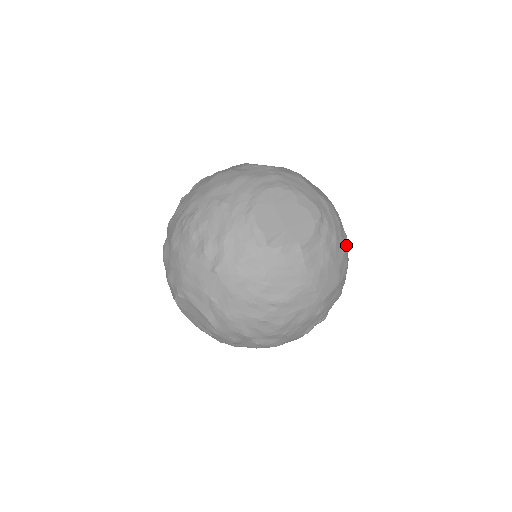
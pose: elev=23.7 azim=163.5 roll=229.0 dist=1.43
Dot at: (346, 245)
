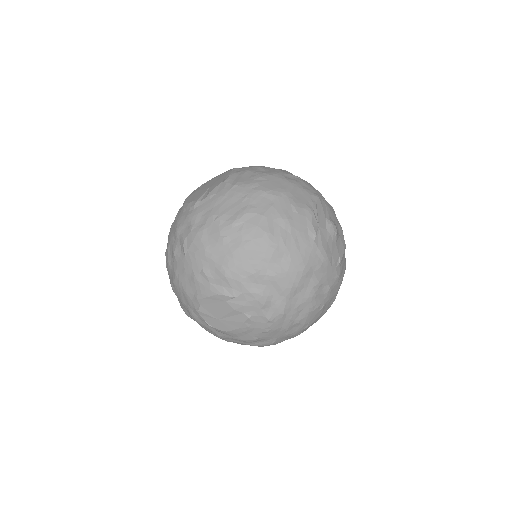
Dot at: occluded
